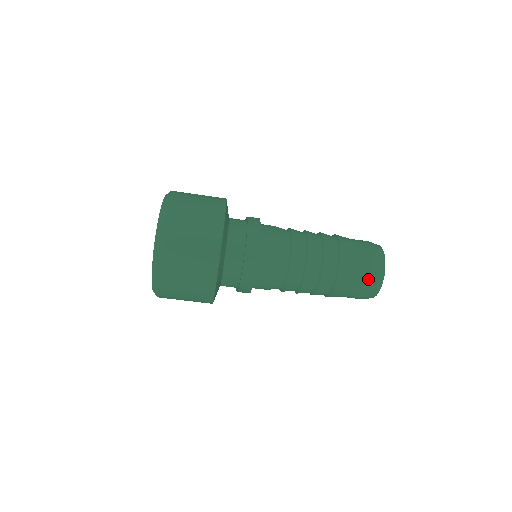
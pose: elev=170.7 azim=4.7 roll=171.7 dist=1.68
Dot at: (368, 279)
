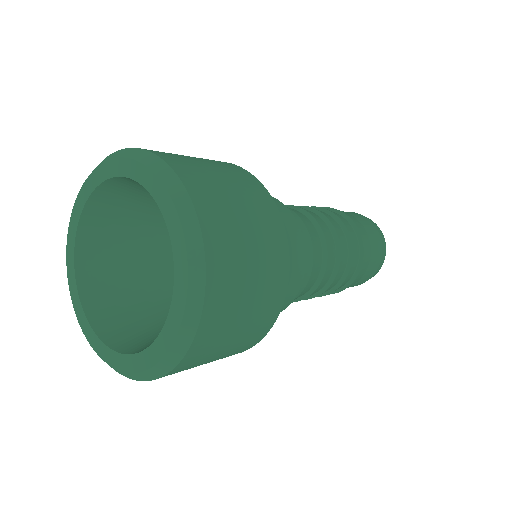
Dot at: (378, 237)
